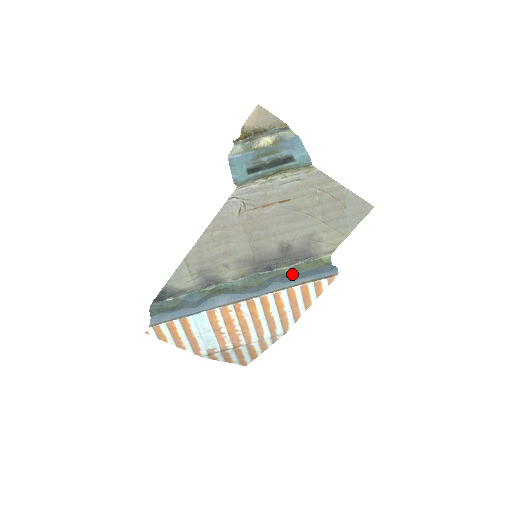
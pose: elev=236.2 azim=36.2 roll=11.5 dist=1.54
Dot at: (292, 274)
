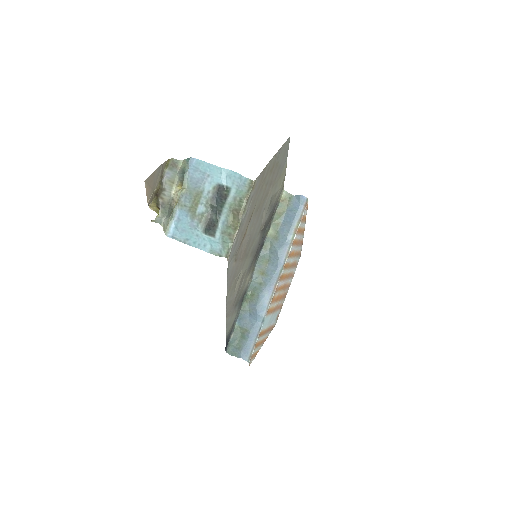
Dot at: (278, 231)
